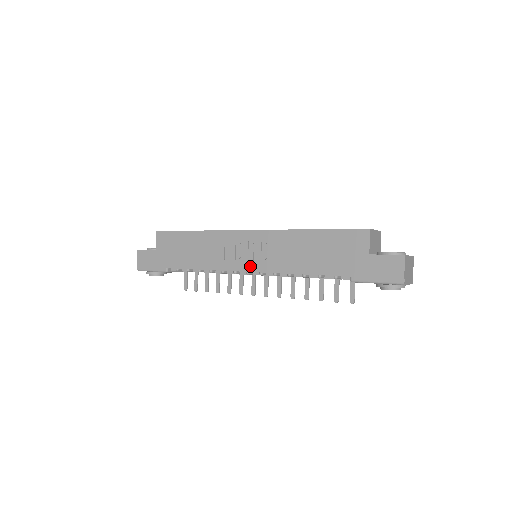
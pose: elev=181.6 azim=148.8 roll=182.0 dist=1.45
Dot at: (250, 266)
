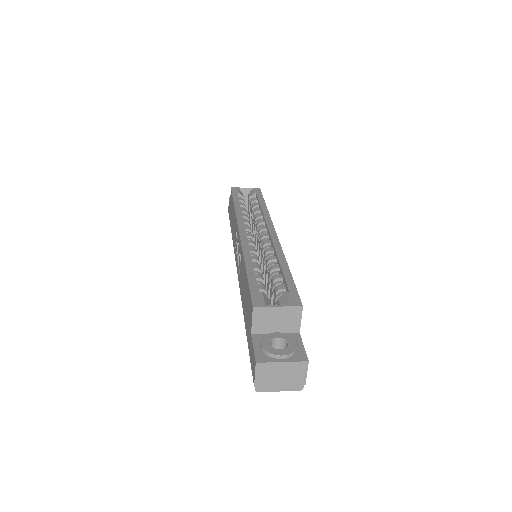
Dot at: (237, 268)
